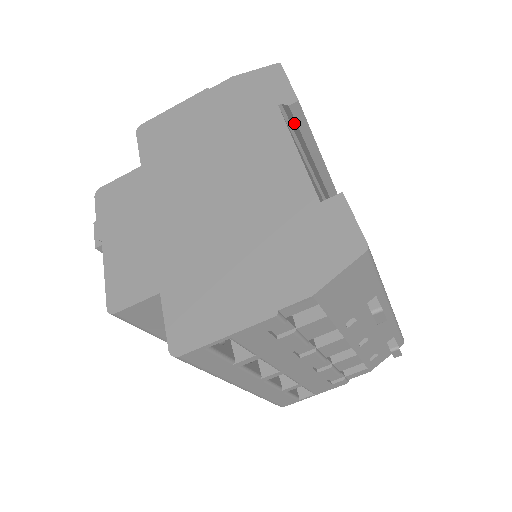
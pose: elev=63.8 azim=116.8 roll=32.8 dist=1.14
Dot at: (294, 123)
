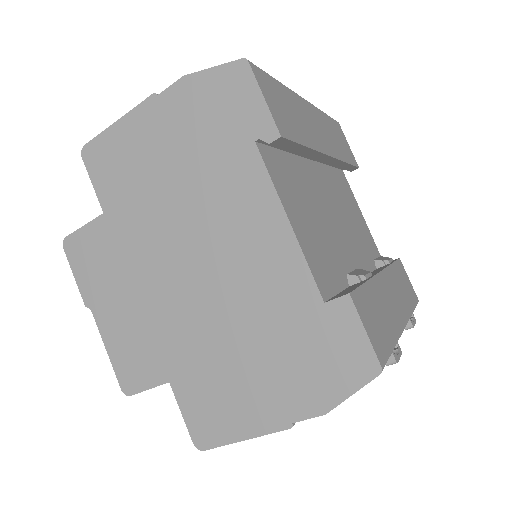
Dot at: occluded
